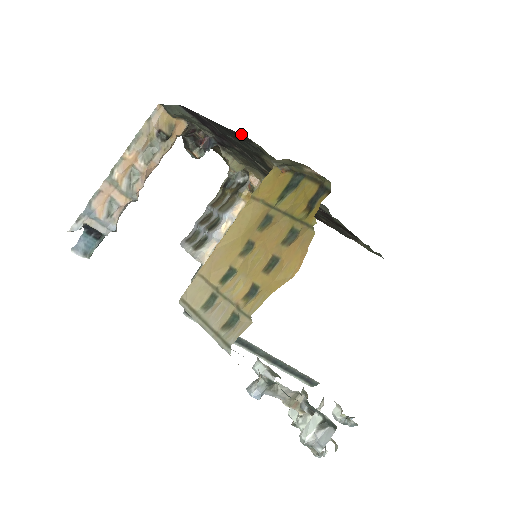
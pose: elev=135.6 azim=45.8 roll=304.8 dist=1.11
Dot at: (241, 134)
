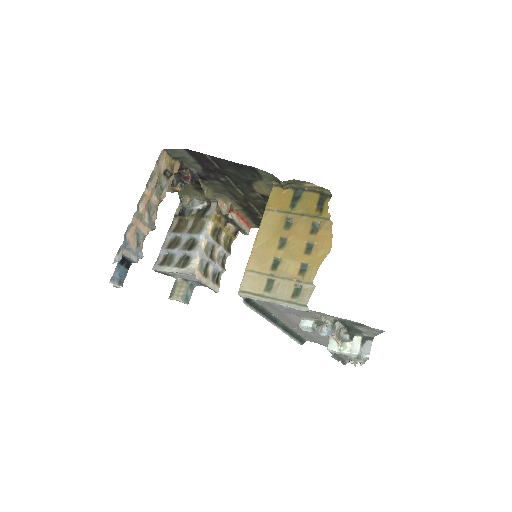
Dot at: (250, 166)
